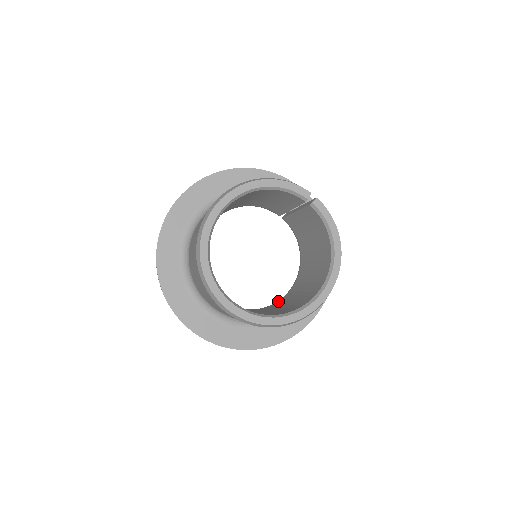
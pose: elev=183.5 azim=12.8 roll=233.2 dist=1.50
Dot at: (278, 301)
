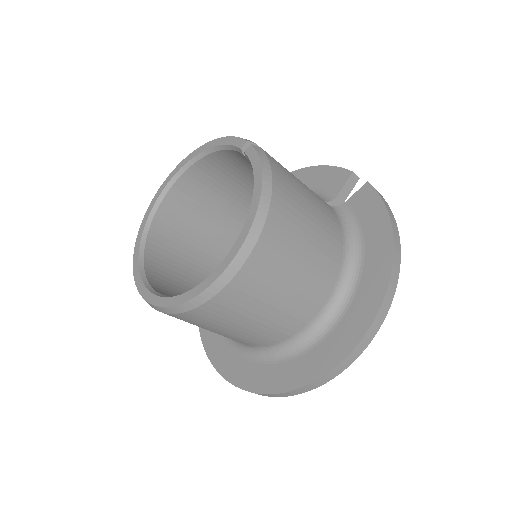
Dot at: occluded
